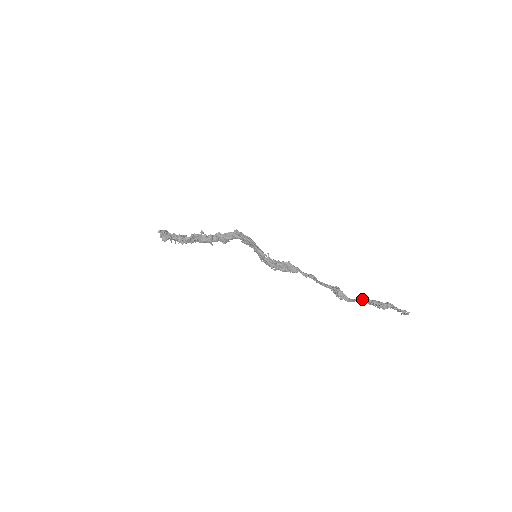
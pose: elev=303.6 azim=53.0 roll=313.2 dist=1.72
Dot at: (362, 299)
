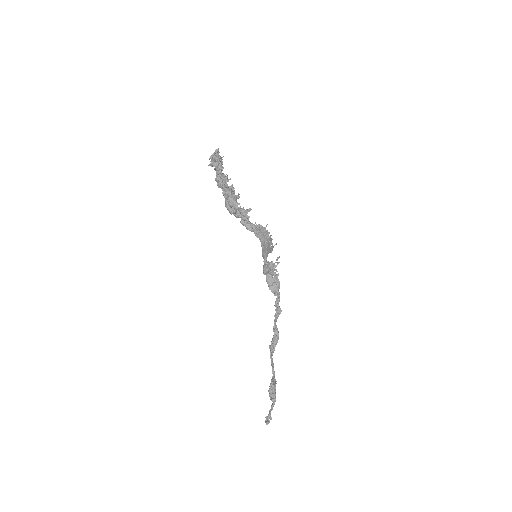
Dot at: (272, 371)
